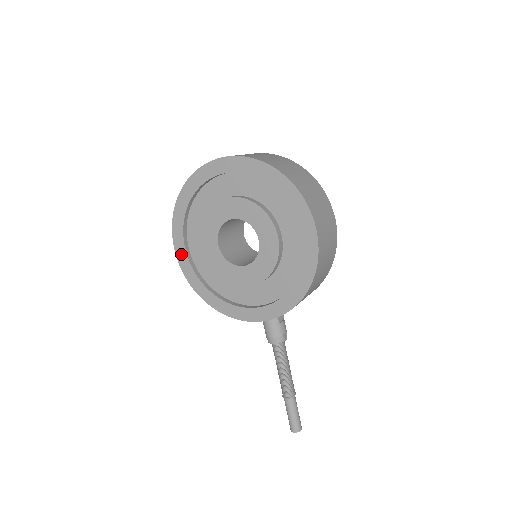
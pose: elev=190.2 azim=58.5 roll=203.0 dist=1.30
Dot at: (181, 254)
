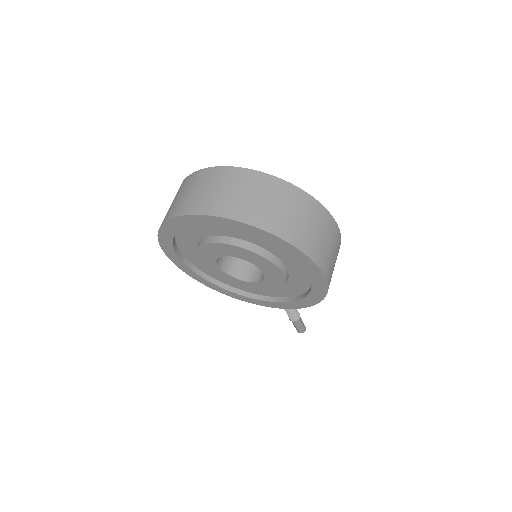
Dot at: (176, 261)
